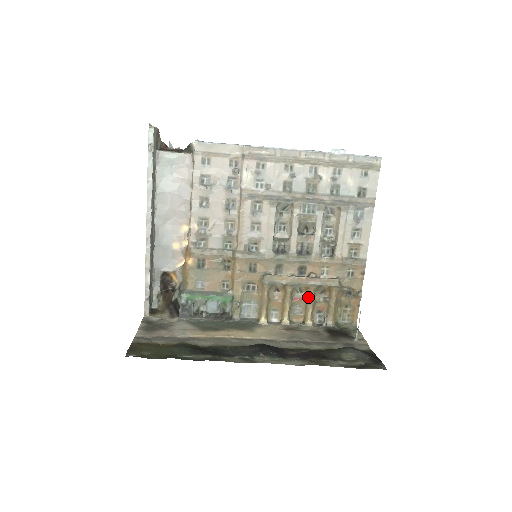
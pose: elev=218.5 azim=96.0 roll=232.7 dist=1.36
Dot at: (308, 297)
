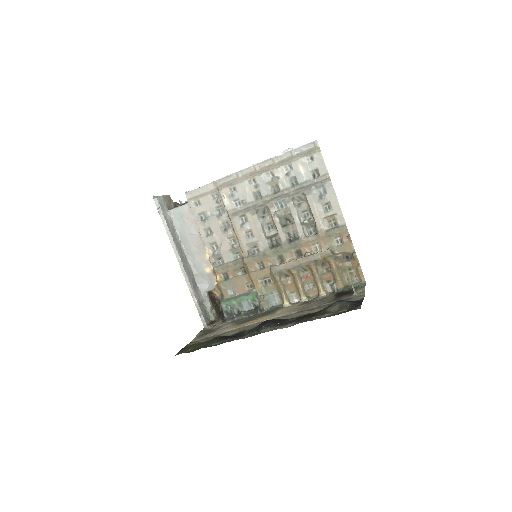
Dot at: (312, 273)
